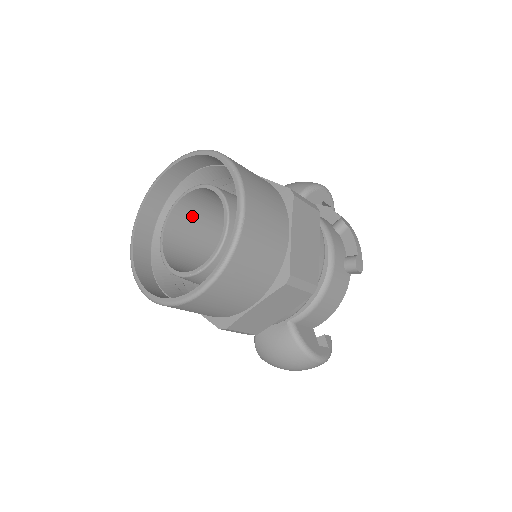
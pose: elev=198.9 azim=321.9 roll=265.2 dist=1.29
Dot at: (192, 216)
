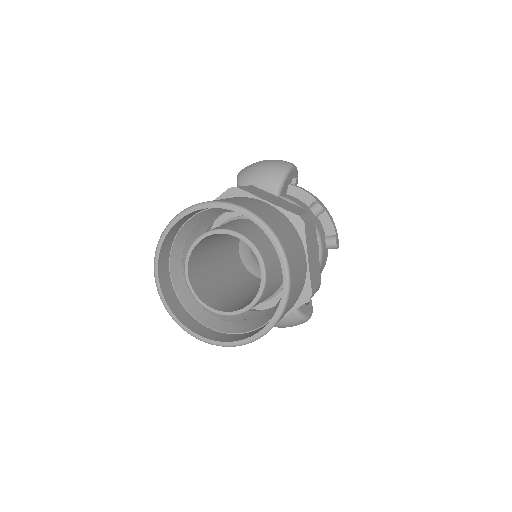
Dot at: (204, 245)
